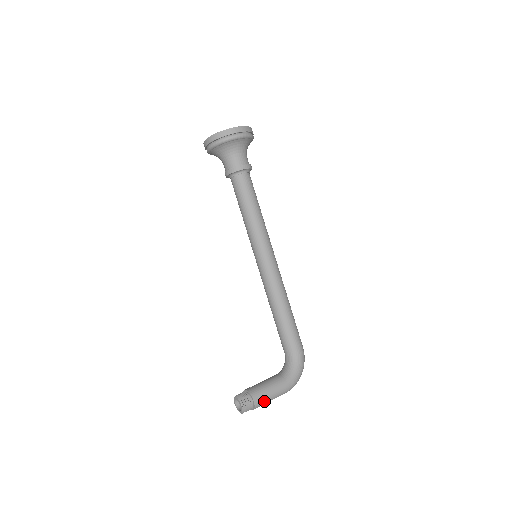
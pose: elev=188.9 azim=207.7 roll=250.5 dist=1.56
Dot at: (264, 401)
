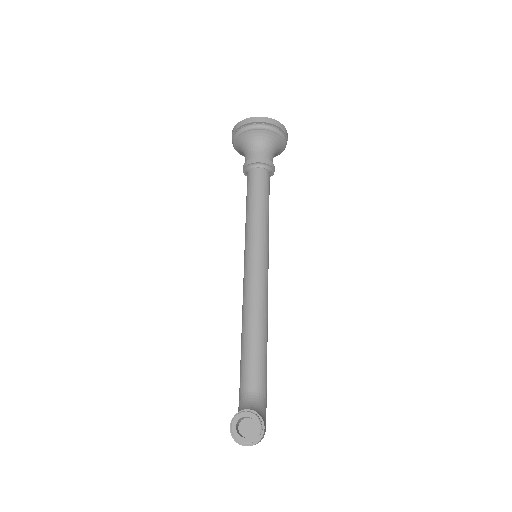
Dot at: (262, 437)
